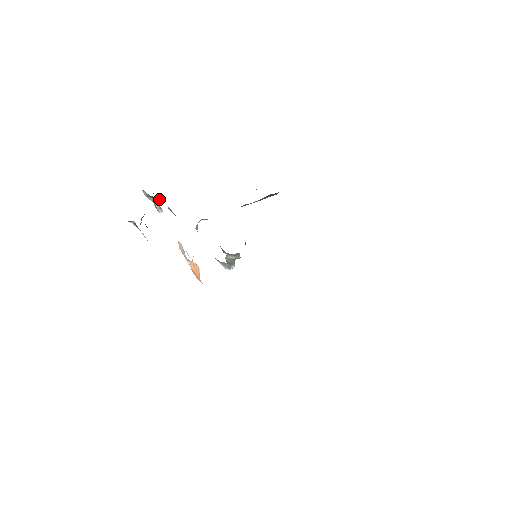
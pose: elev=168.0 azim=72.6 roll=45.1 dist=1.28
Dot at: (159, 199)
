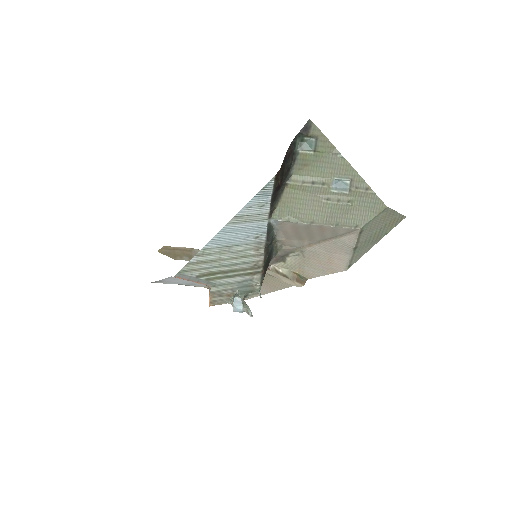
Dot at: occluded
